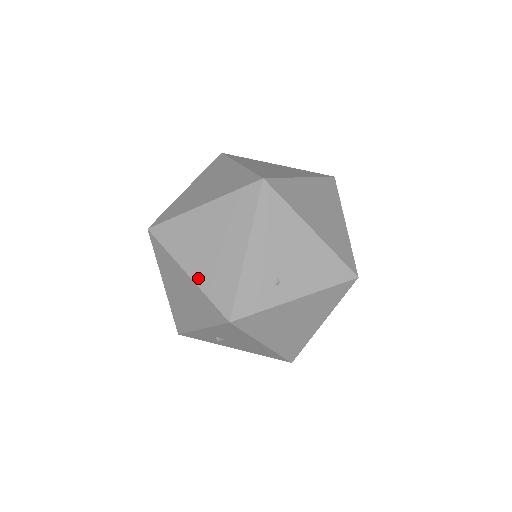
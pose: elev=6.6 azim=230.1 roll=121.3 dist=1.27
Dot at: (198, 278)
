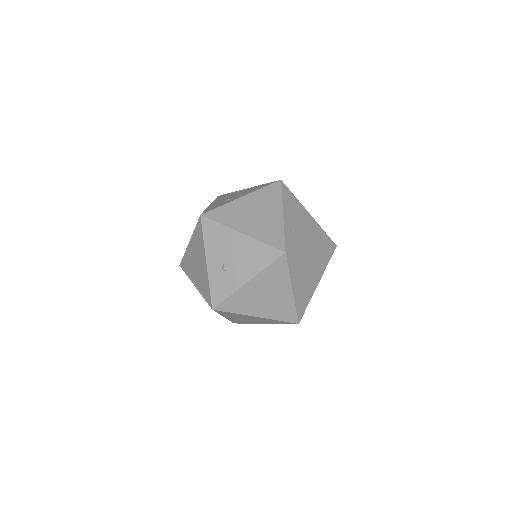
Dot at: occluded
